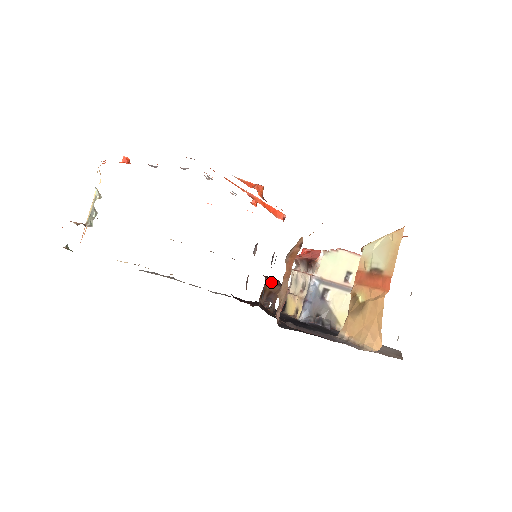
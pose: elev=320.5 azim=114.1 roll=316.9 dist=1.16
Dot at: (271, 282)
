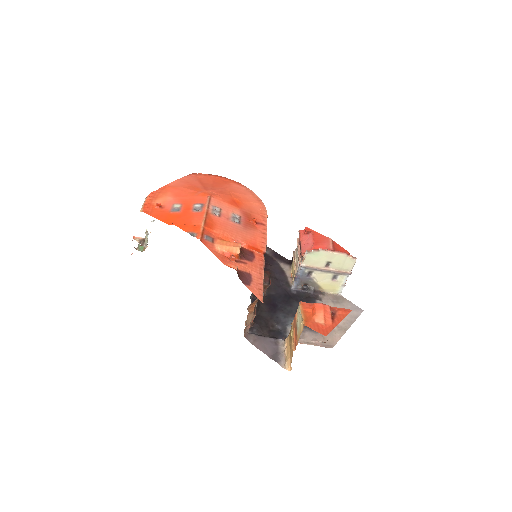
Dot at: occluded
